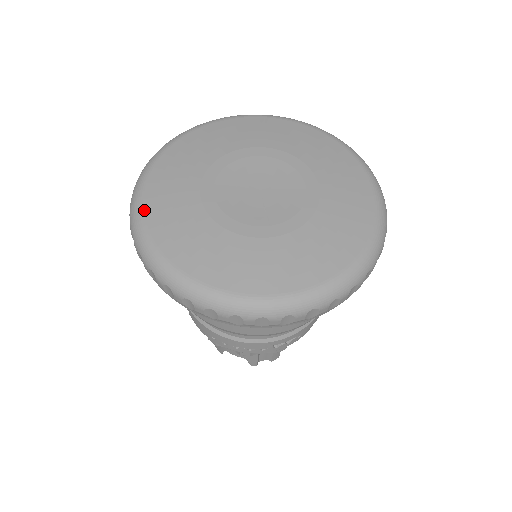
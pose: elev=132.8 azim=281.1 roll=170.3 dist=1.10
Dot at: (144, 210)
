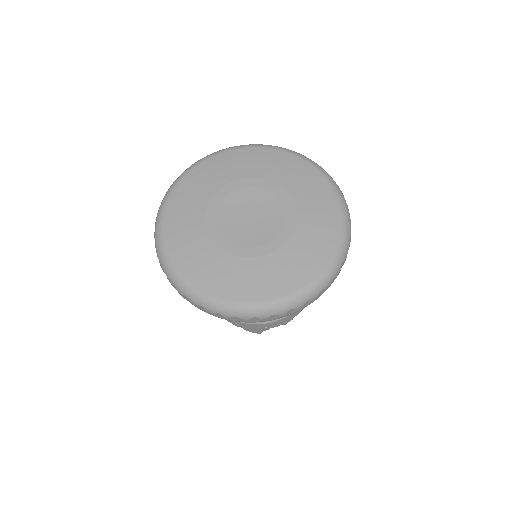
Dot at: (195, 285)
